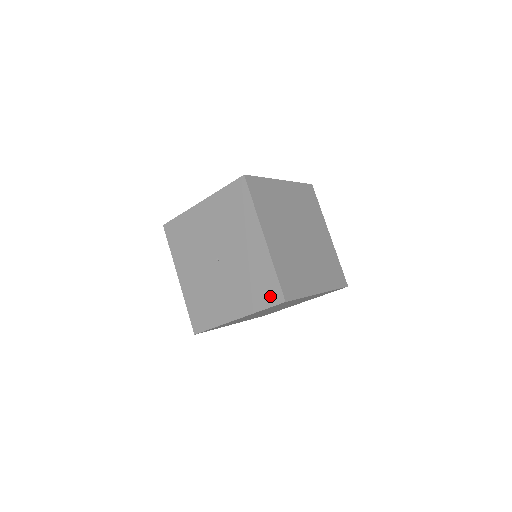
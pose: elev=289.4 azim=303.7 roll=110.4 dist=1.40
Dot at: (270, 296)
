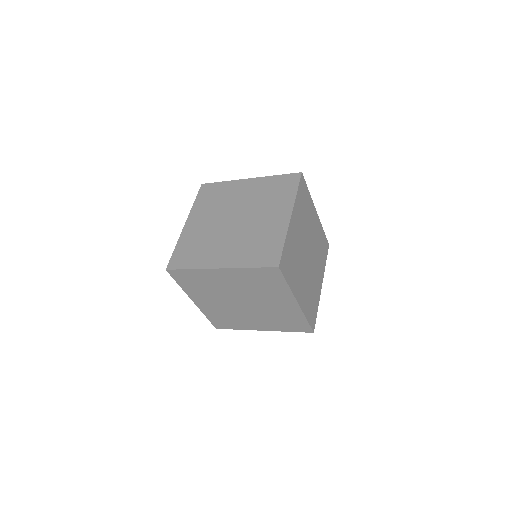
Dot at: occluded
